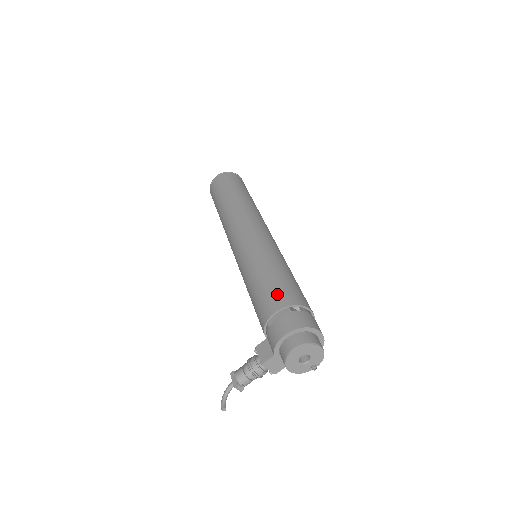
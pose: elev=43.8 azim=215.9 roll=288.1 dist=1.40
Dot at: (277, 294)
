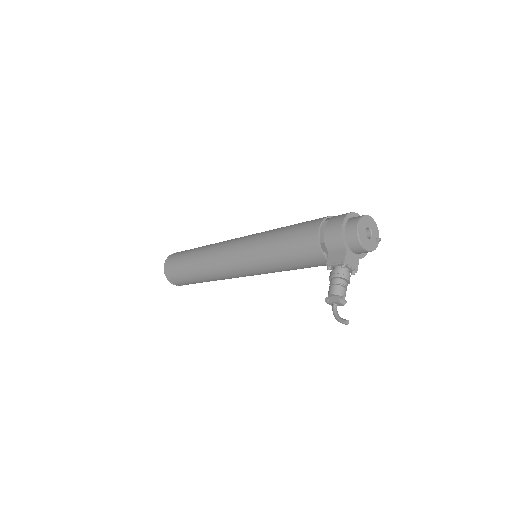
Dot at: (307, 225)
